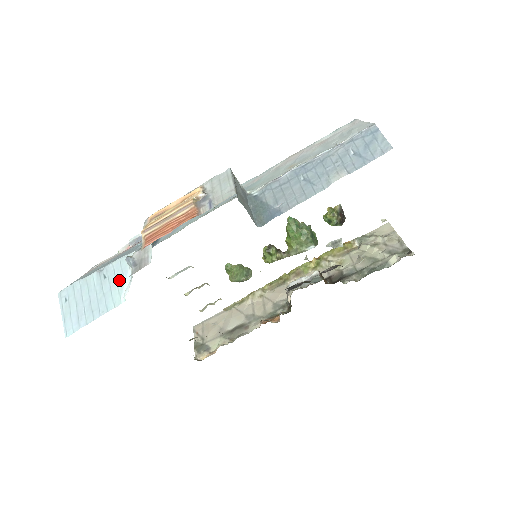
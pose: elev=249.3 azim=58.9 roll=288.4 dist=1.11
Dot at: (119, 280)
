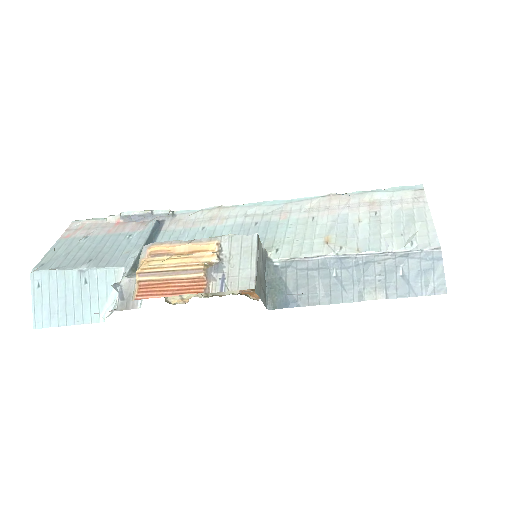
Dot at: (101, 294)
